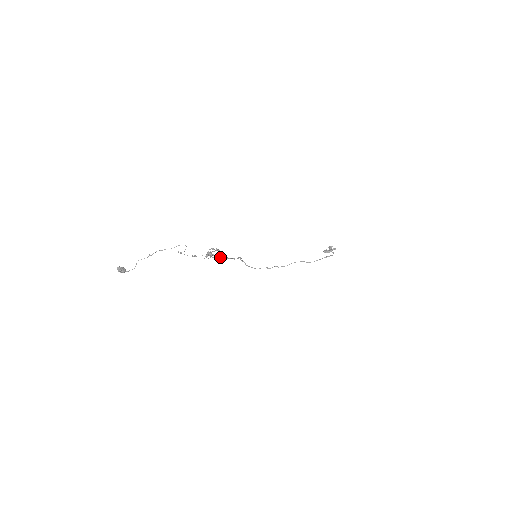
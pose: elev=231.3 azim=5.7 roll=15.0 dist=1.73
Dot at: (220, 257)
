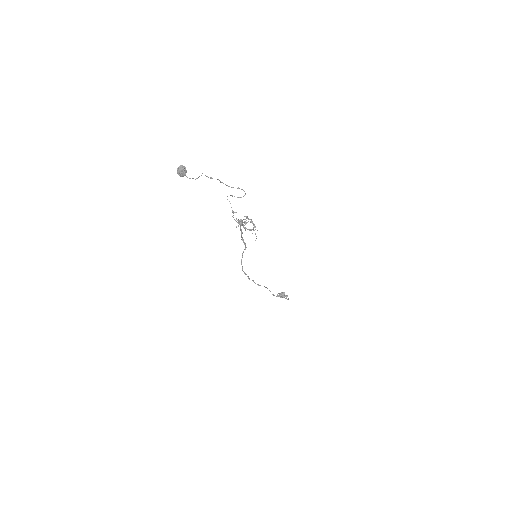
Dot at: occluded
